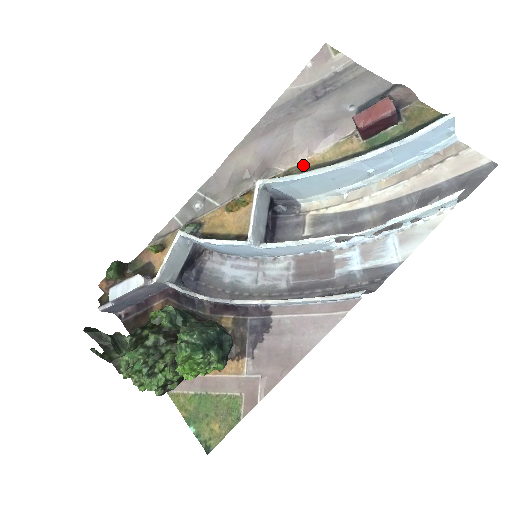
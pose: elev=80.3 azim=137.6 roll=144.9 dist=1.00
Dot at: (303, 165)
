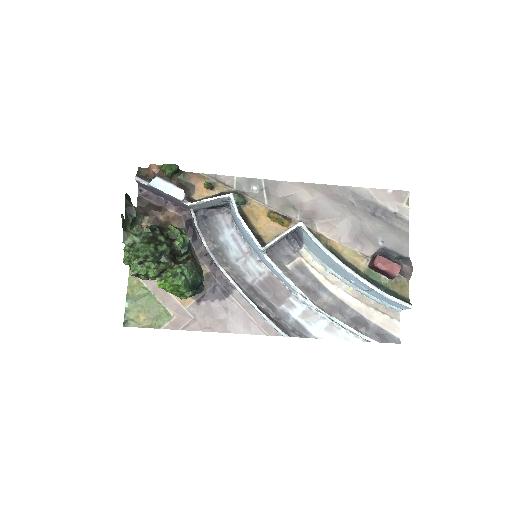
Dot at: (330, 242)
